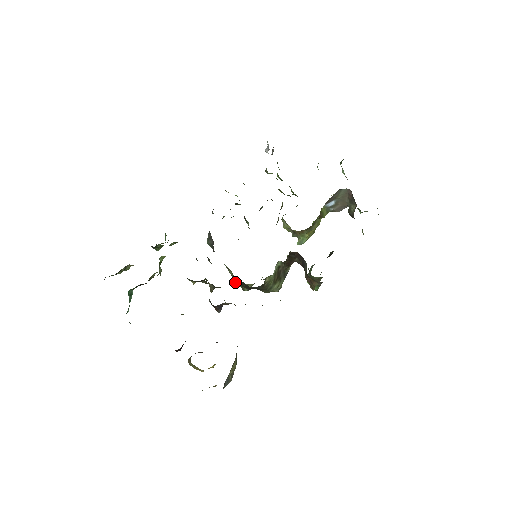
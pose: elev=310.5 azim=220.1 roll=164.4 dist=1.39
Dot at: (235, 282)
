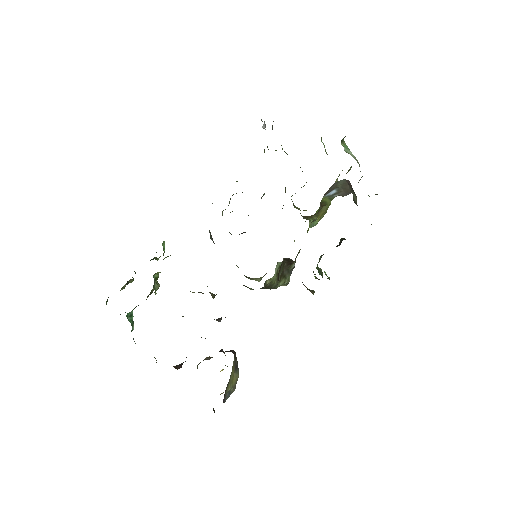
Dot at: (244, 275)
